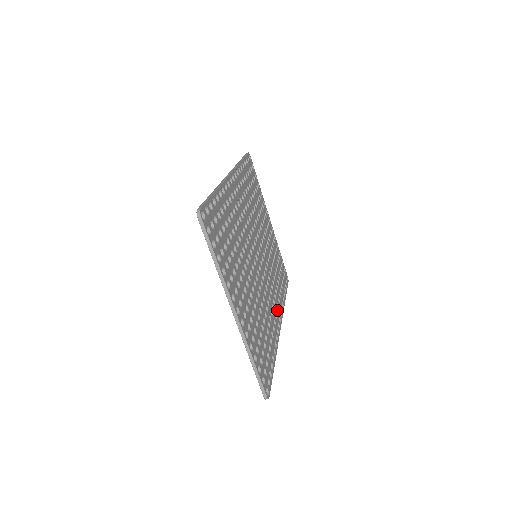
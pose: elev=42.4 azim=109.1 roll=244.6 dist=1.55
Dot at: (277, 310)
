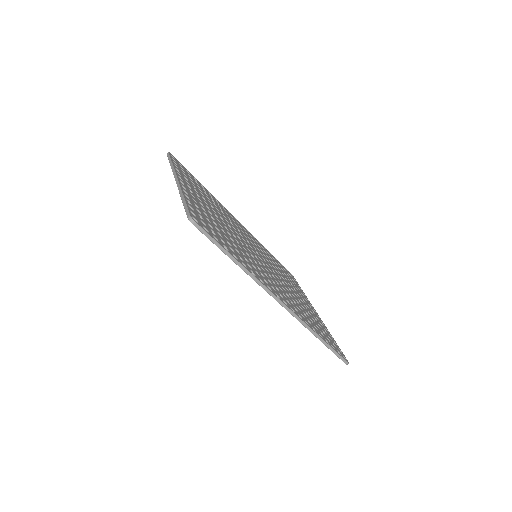
Dot at: (283, 298)
